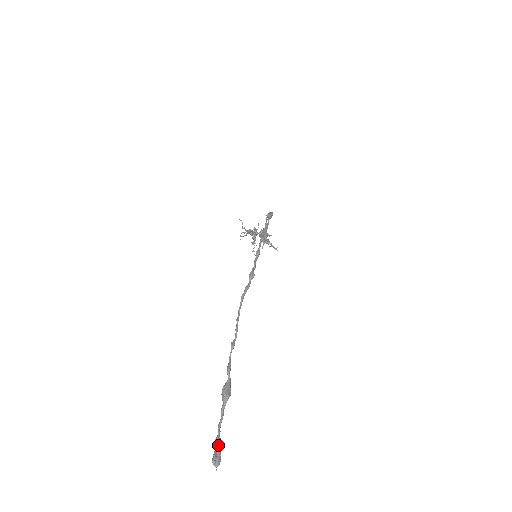
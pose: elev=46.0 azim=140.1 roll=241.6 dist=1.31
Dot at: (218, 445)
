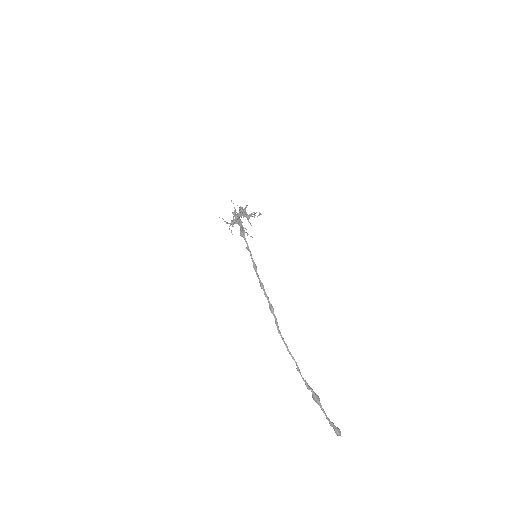
Dot at: (333, 427)
